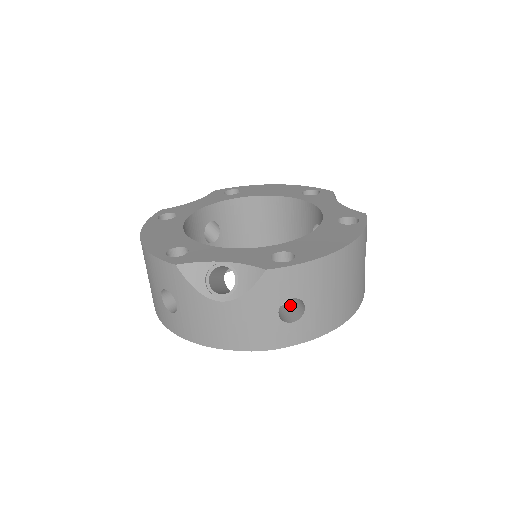
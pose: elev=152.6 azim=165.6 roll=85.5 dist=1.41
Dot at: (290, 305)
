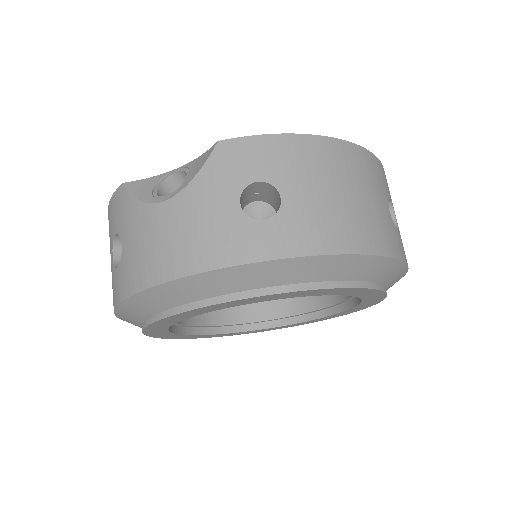
Dot at: occluded
